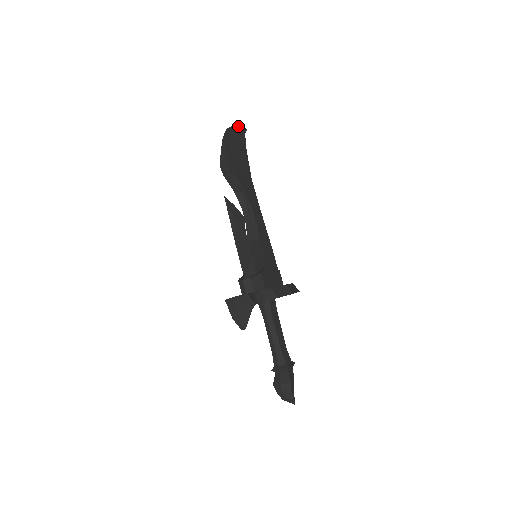
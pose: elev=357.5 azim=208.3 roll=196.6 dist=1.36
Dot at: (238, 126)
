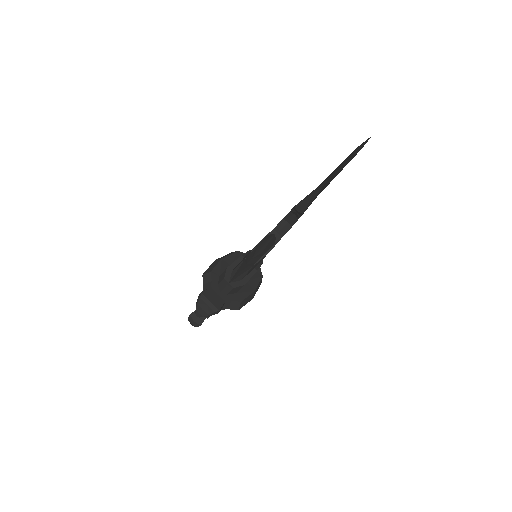
Dot at: (364, 143)
